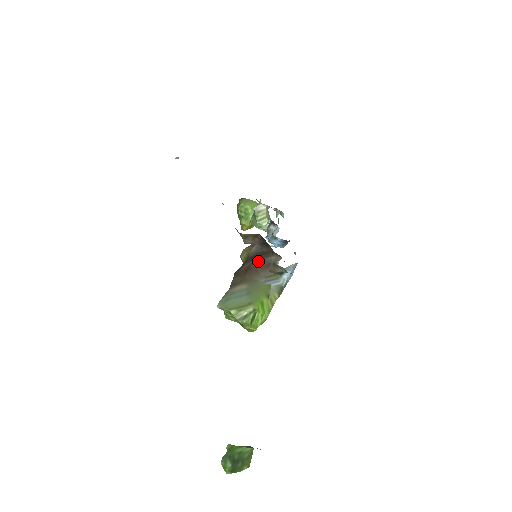
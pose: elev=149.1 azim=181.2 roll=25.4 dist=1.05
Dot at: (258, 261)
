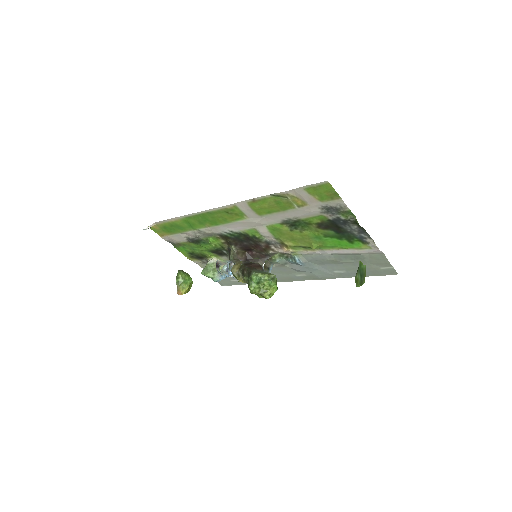
Dot at: (252, 264)
